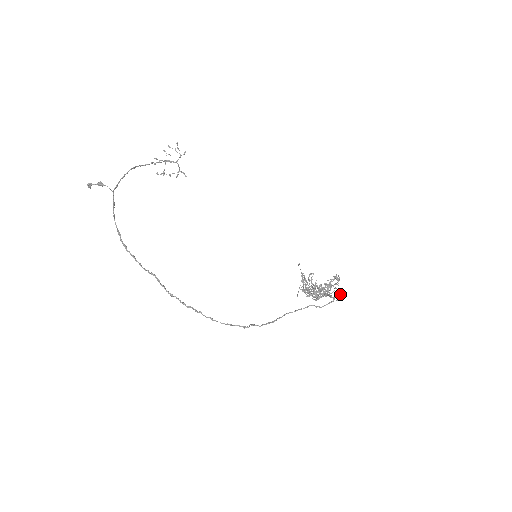
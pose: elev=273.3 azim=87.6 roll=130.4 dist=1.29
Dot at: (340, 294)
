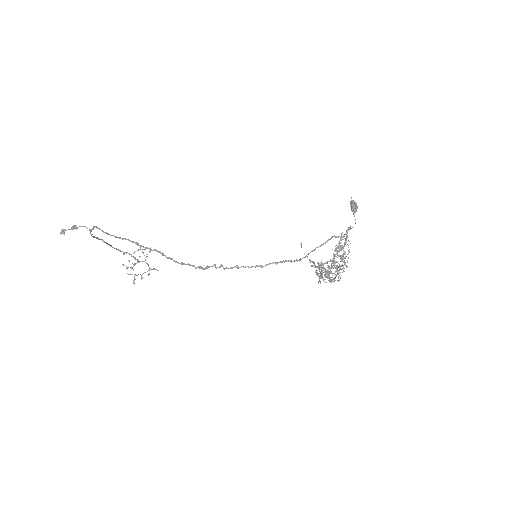
Dot at: (350, 204)
